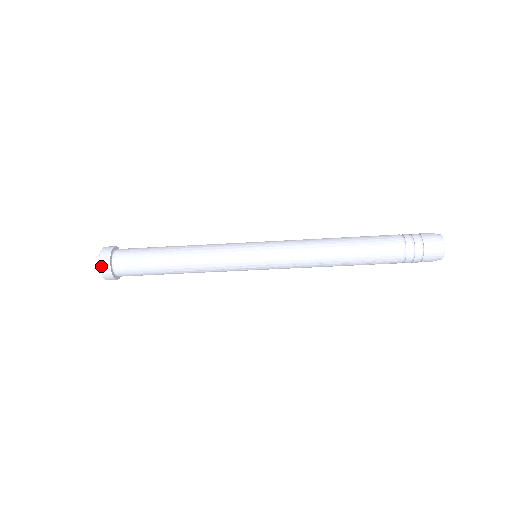
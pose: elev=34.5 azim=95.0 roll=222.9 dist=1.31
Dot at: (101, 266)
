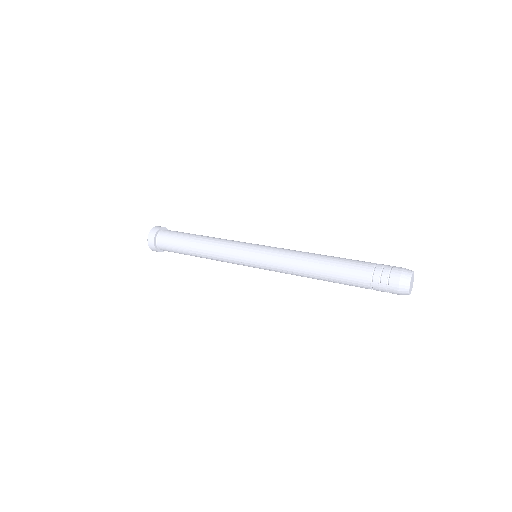
Dot at: occluded
